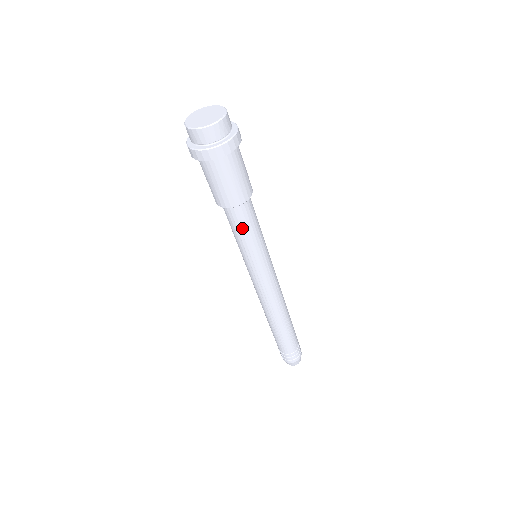
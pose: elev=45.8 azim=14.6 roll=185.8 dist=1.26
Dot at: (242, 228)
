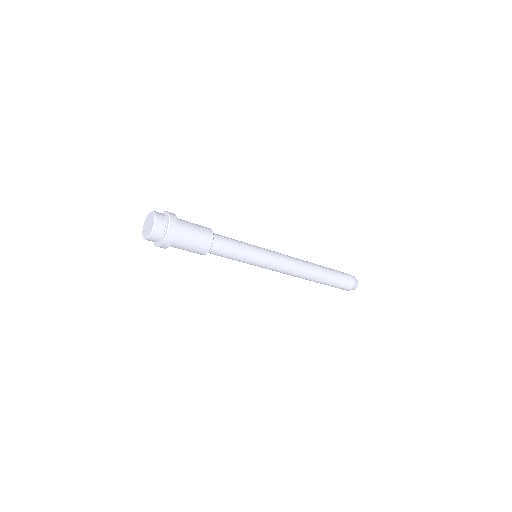
Dot at: (228, 253)
